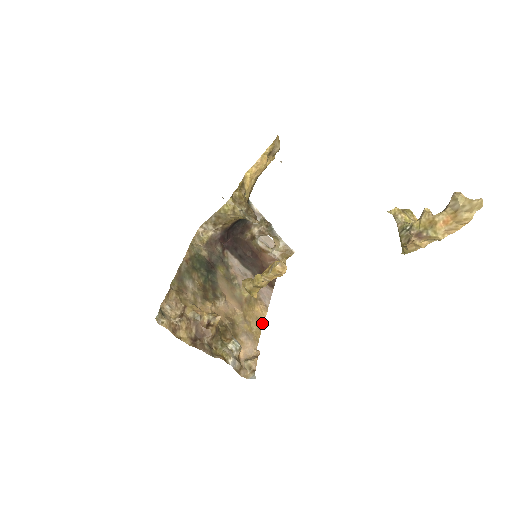
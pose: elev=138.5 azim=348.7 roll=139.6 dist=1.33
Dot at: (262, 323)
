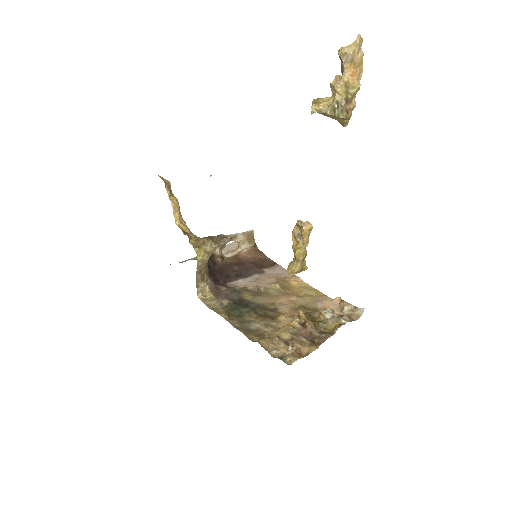
Dot at: (308, 286)
